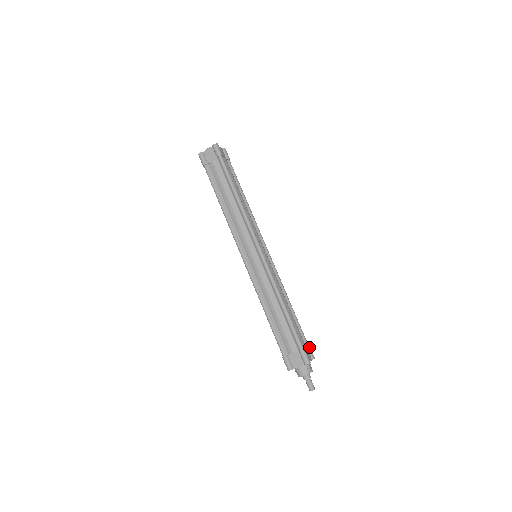
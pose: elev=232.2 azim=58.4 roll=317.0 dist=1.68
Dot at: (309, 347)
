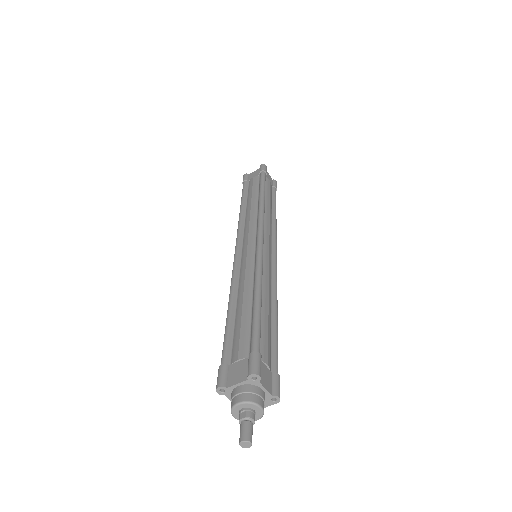
Dot at: (277, 375)
